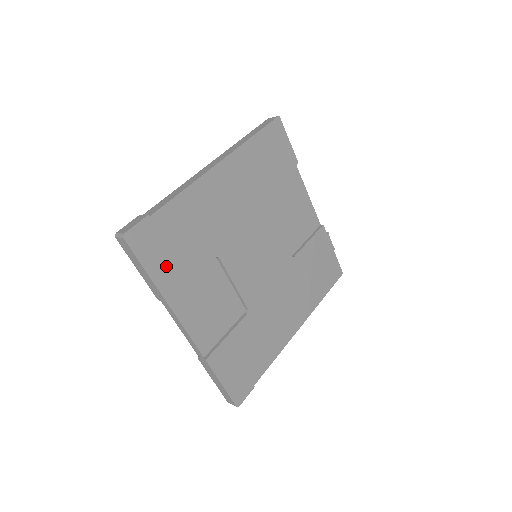
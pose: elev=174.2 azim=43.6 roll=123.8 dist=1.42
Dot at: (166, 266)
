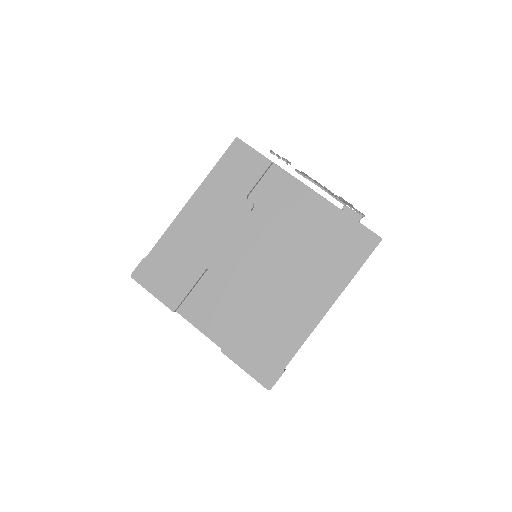
Dot at: (166, 287)
